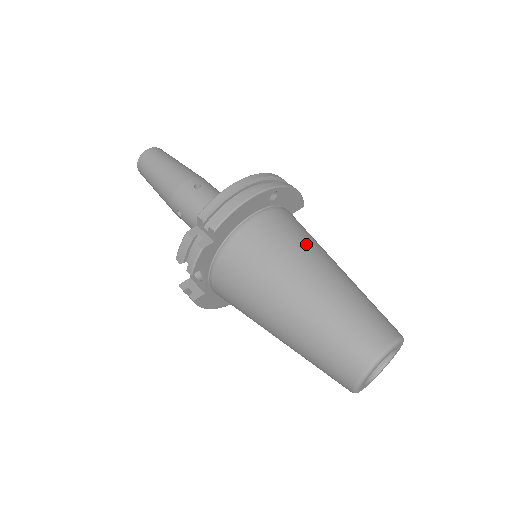
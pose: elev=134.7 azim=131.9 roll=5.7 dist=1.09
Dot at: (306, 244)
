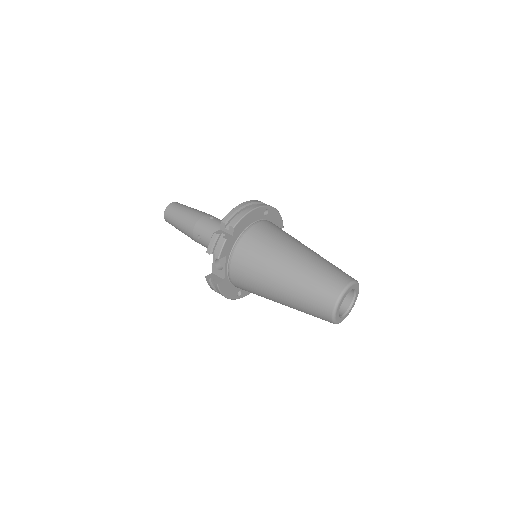
Dot at: (290, 237)
